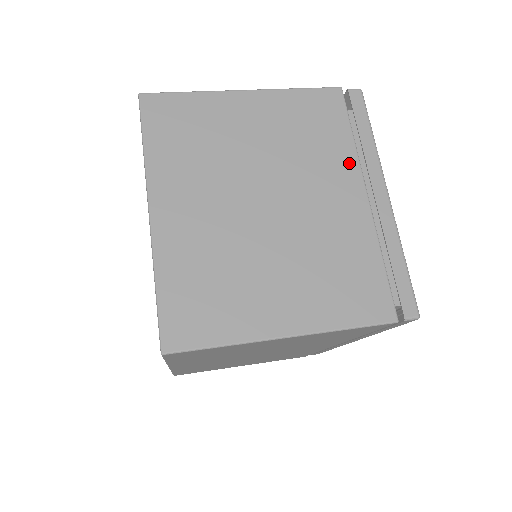
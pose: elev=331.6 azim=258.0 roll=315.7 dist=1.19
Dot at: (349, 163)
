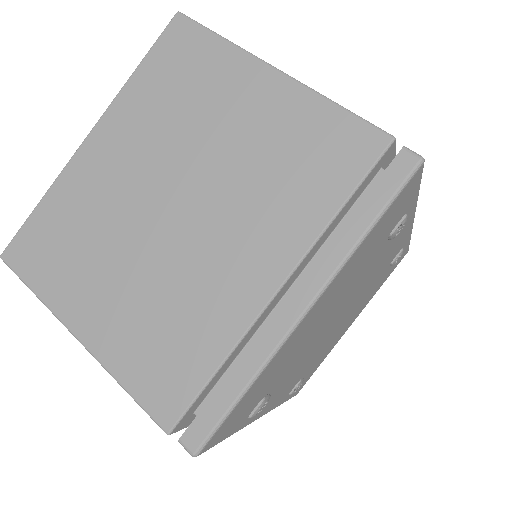
Dot at: (298, 237)
